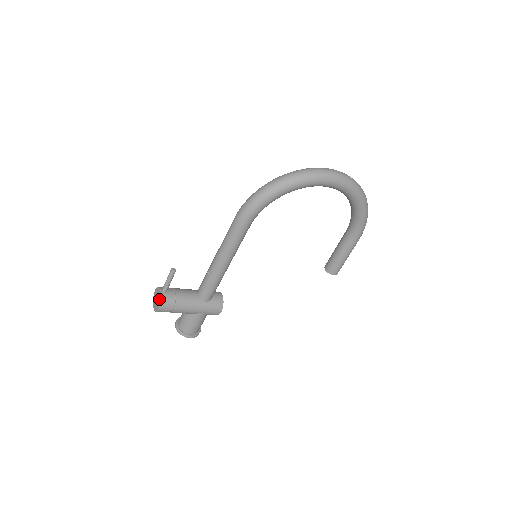
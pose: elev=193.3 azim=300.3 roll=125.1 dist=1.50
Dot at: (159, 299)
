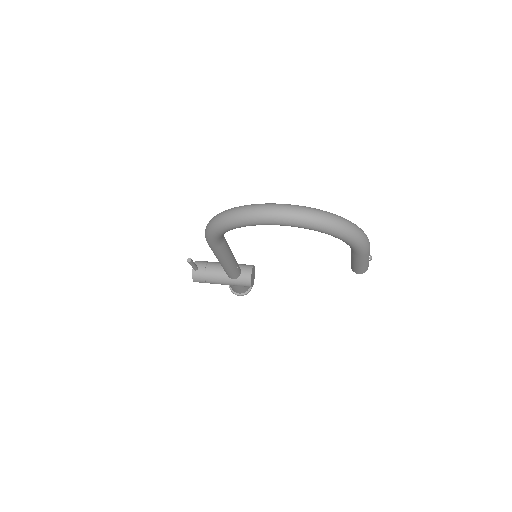
Dot at: (192, 275)
